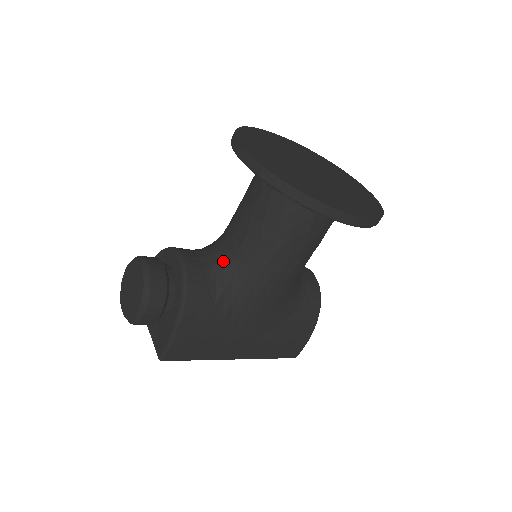
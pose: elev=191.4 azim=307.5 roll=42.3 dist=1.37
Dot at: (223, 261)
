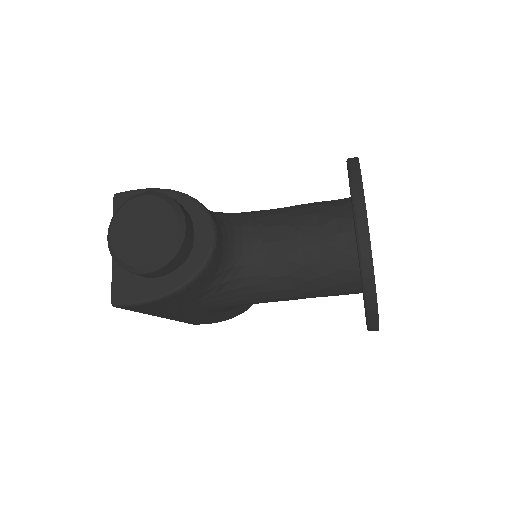
Dot at: (240, 258)
